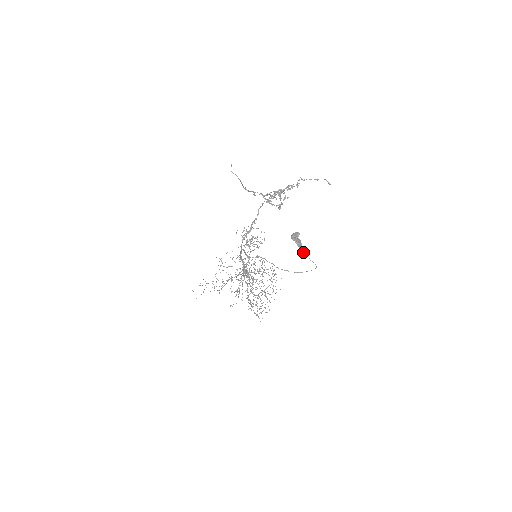
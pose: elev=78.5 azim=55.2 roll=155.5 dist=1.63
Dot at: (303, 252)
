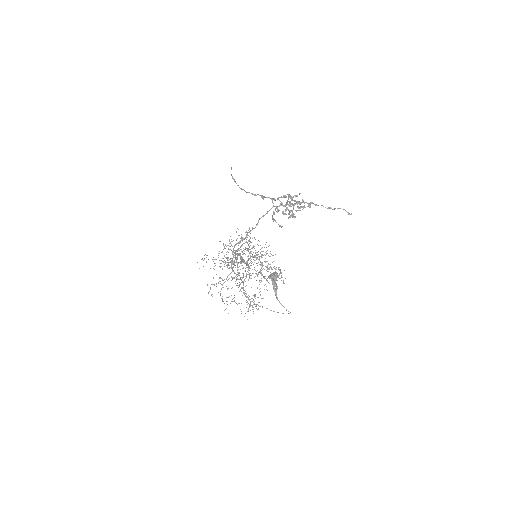
Dot at: (276, 297)
